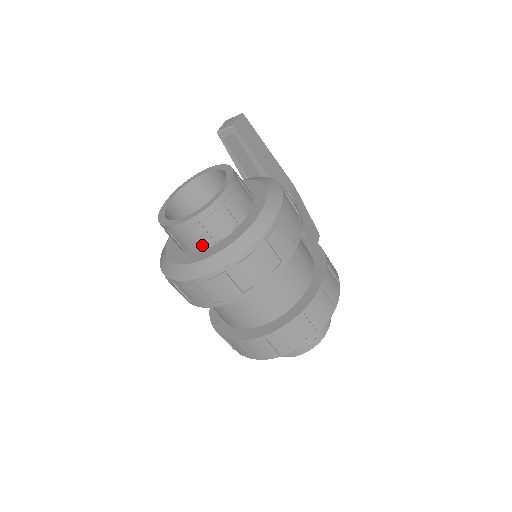
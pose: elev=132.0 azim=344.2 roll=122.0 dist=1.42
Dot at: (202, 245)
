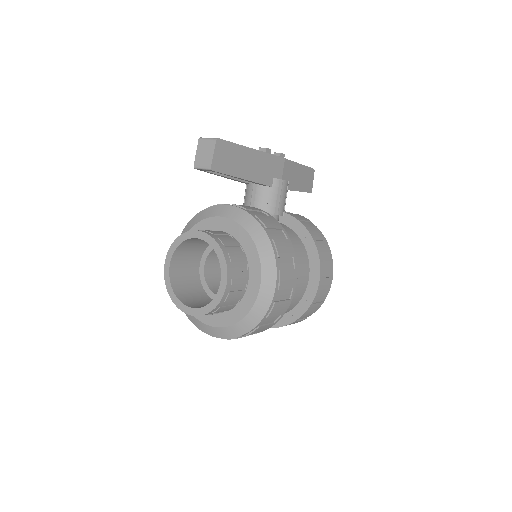
Dot at: occluded
